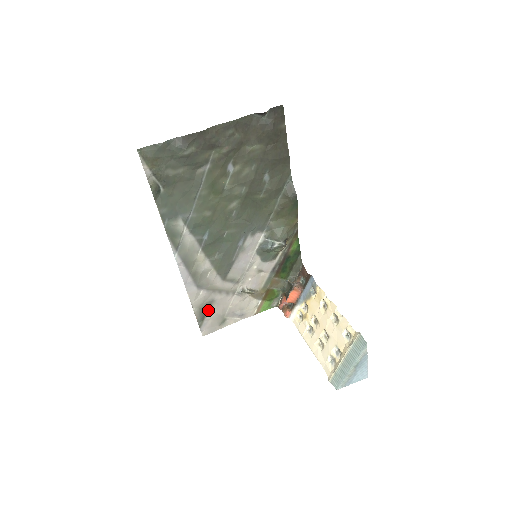
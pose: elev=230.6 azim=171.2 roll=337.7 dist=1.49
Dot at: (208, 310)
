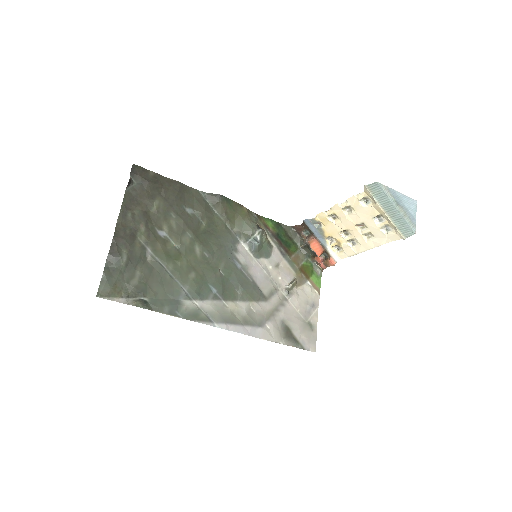
Dot at: (290, 332)
